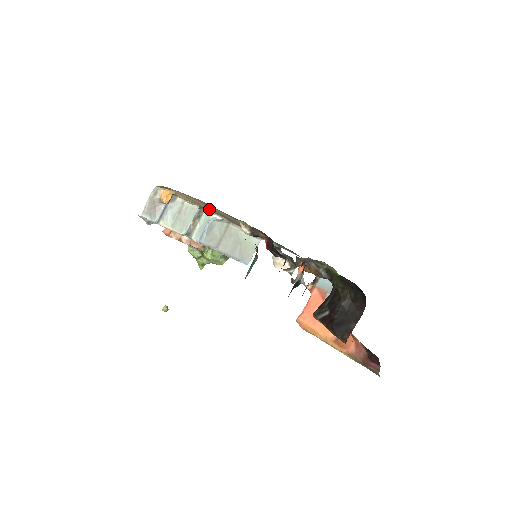
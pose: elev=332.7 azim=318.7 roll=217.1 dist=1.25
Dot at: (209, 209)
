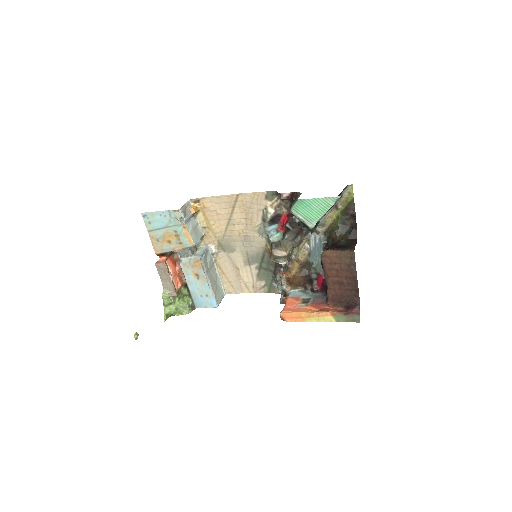
Dot at: (217, 230)
